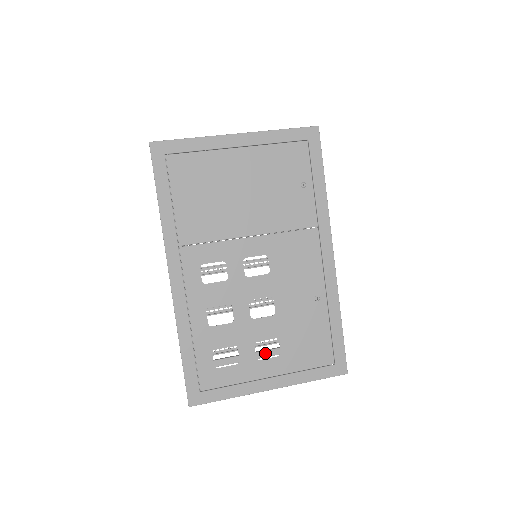
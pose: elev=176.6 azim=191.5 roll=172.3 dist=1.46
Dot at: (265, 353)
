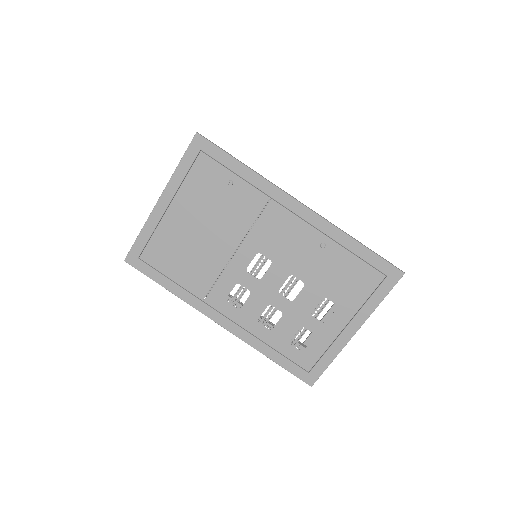
Dot at: occluded
